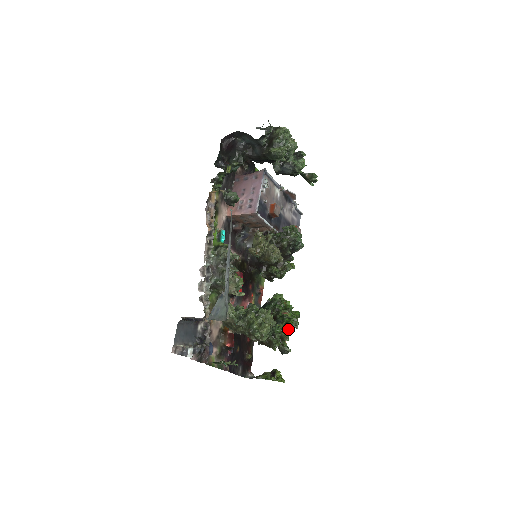
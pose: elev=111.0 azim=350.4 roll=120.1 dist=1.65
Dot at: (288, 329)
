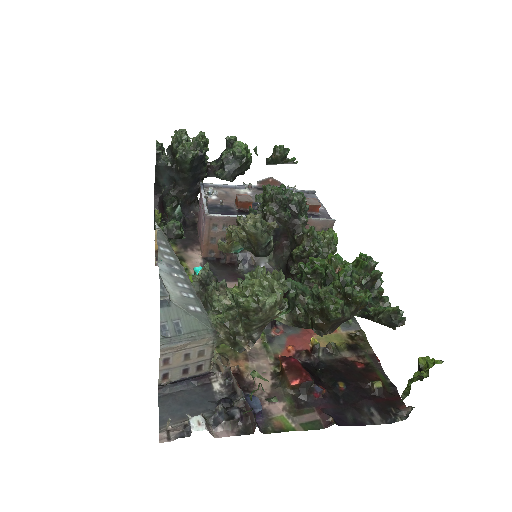
Dot at: (346, 278)
